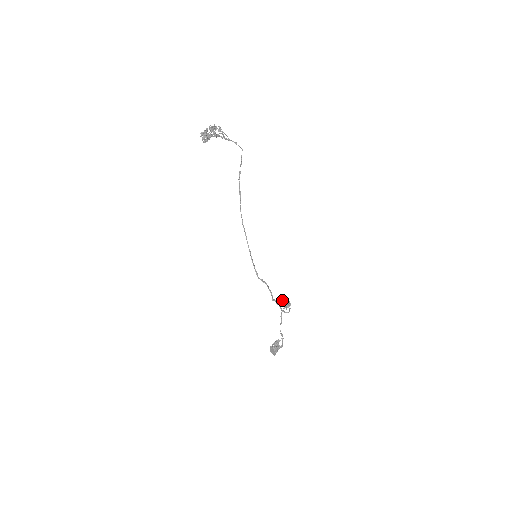
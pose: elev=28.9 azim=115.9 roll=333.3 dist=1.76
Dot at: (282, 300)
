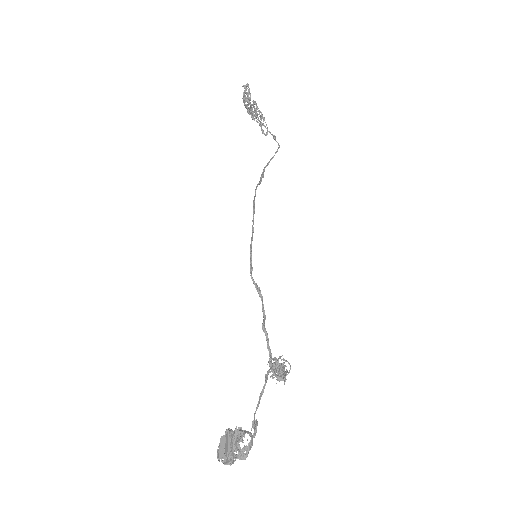
Dot at: occluded
